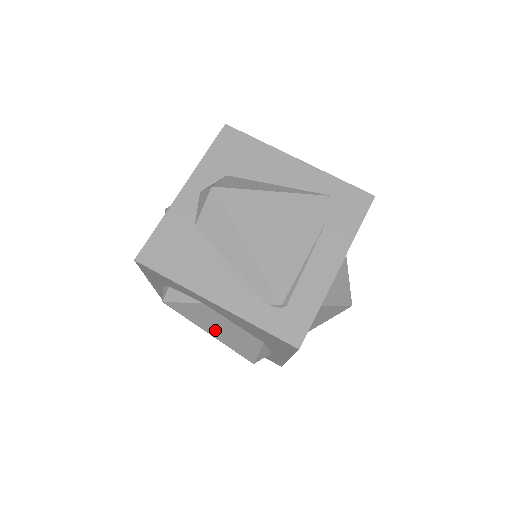
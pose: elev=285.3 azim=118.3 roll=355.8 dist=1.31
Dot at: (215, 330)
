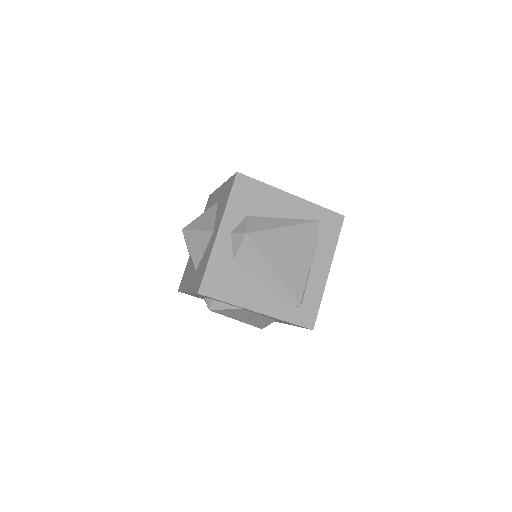
Dot at: (243, 318)
